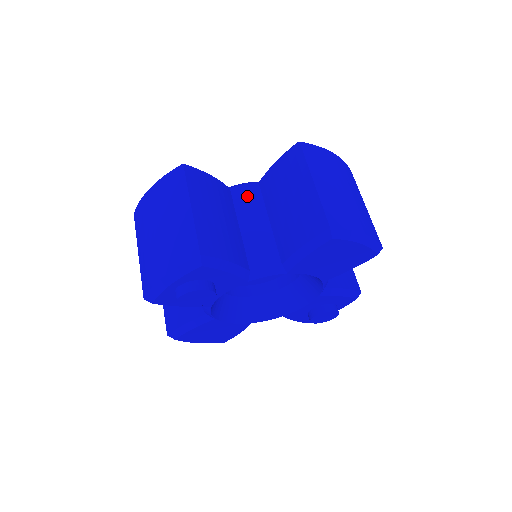
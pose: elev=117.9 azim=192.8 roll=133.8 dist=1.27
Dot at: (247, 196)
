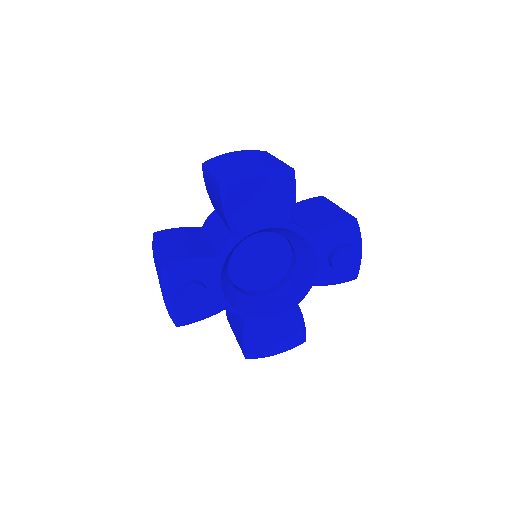
Dot at: (209, 222)
